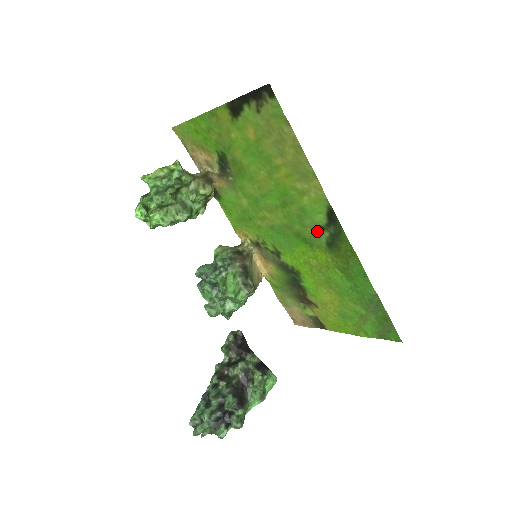
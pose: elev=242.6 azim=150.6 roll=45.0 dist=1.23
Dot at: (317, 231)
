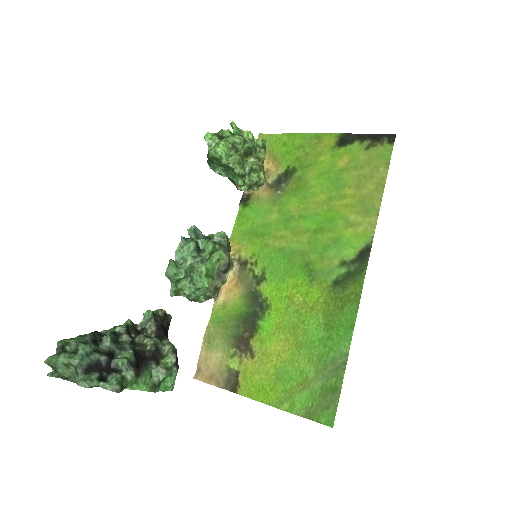
Dot at: (333, 266)
